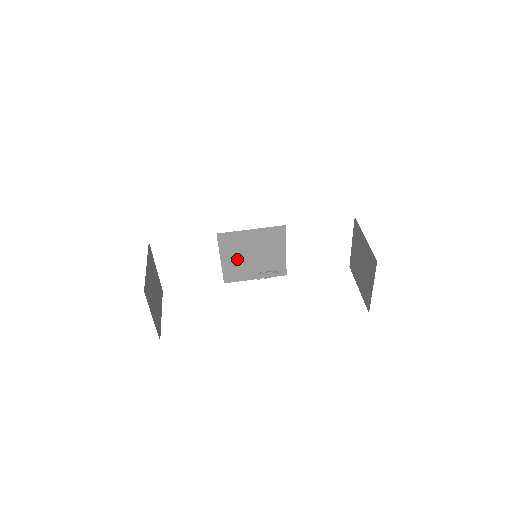
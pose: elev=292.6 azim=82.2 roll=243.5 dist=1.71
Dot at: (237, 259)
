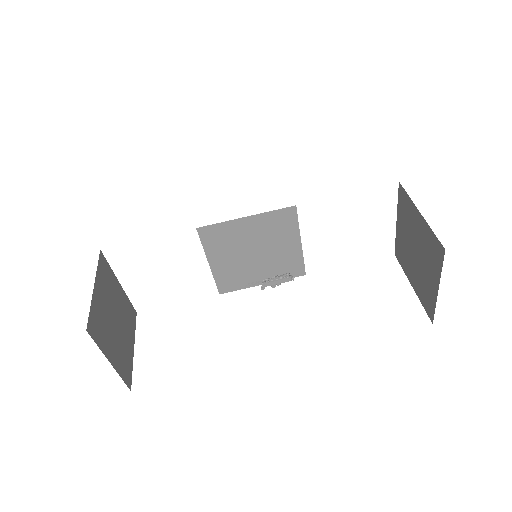
Dot at: (232, 260)
